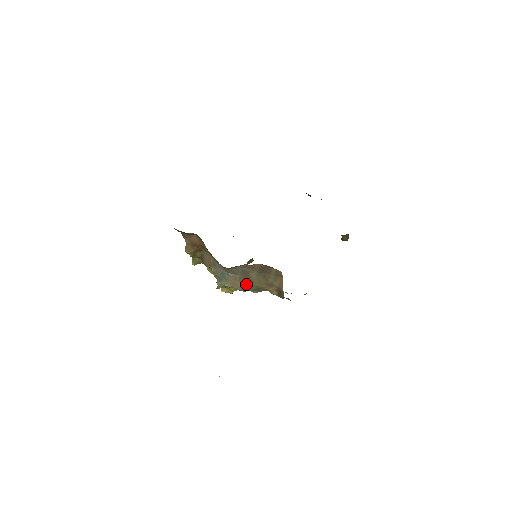
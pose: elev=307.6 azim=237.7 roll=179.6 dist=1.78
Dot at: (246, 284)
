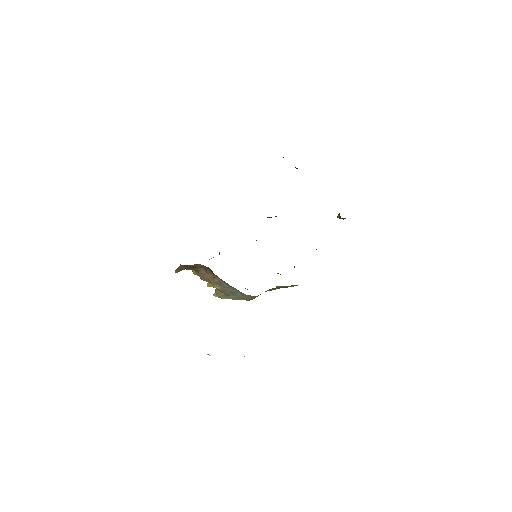
Dot at: (258, 295)
